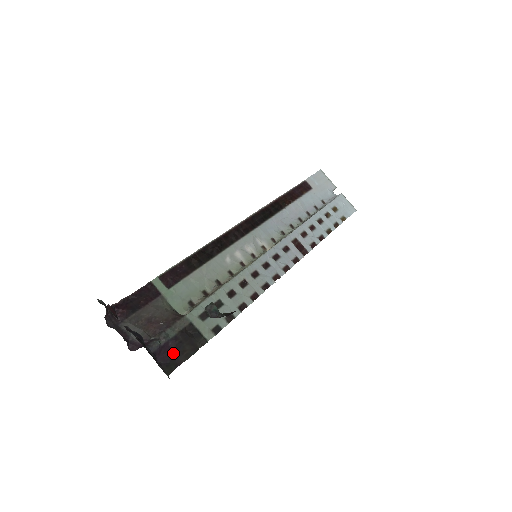
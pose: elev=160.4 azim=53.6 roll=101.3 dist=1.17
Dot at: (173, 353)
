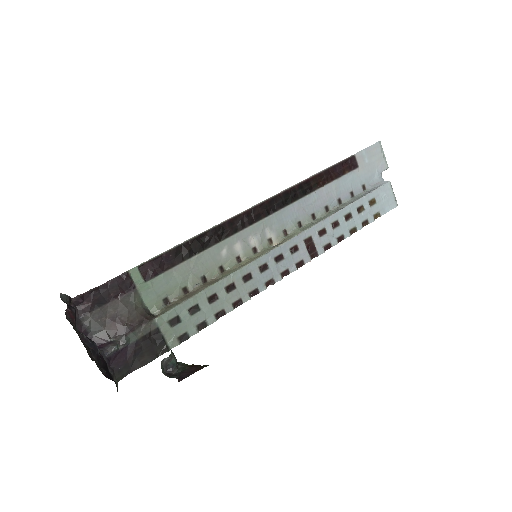
Dot at: (129, 359)
